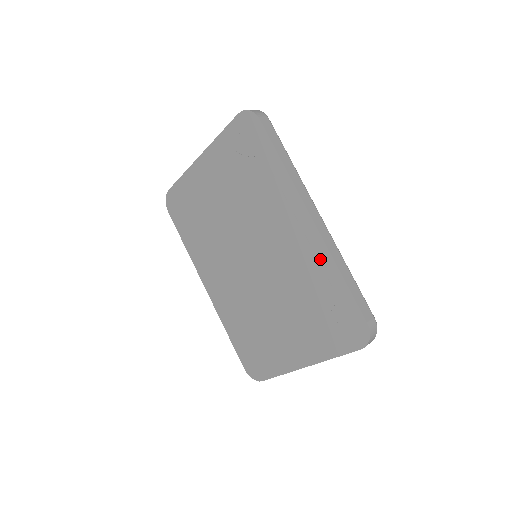
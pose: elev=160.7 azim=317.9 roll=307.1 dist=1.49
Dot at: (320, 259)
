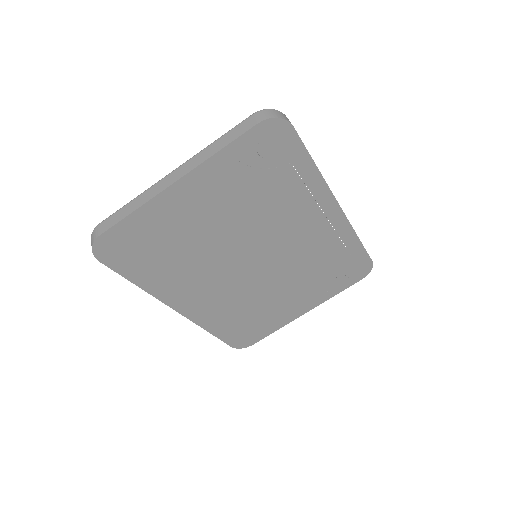
Dot at: (341, 235)
